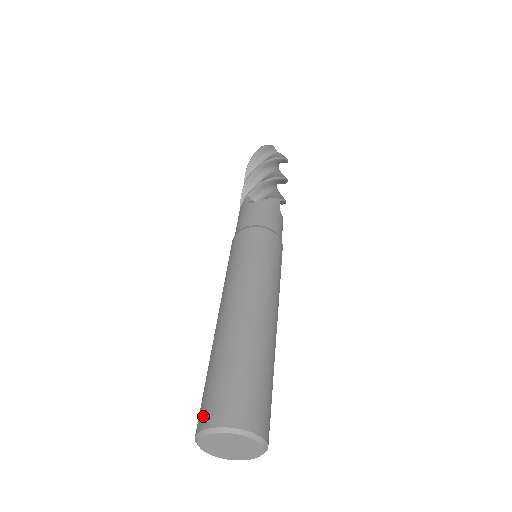
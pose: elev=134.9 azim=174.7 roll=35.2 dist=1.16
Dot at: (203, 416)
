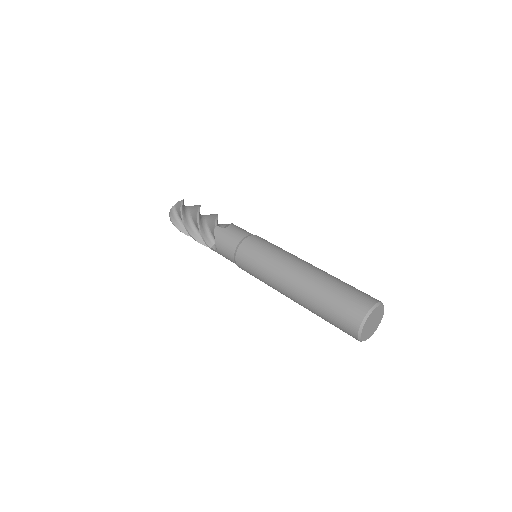
Dot at: (358, 309)
